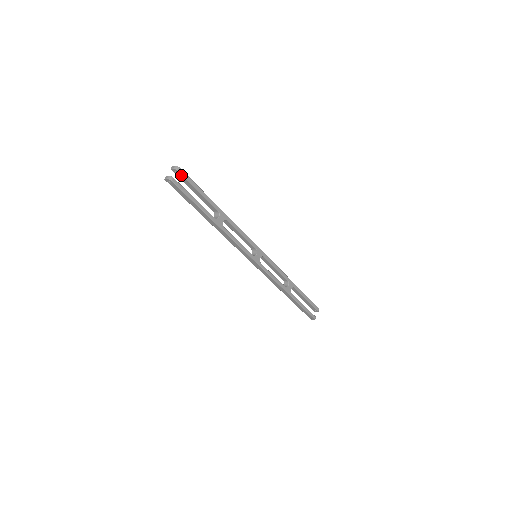
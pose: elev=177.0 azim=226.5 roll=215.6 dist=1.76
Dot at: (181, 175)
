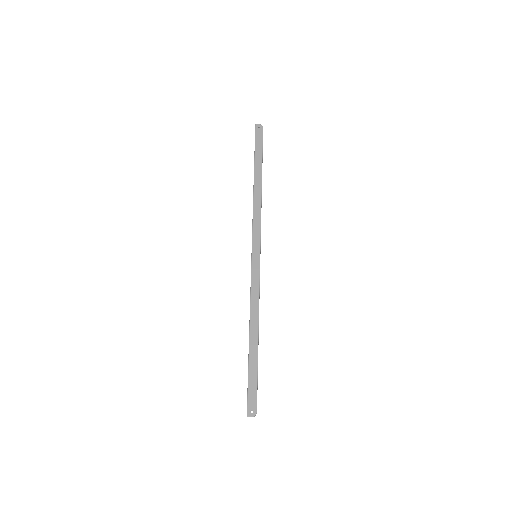
Dot at: (255, 405)
